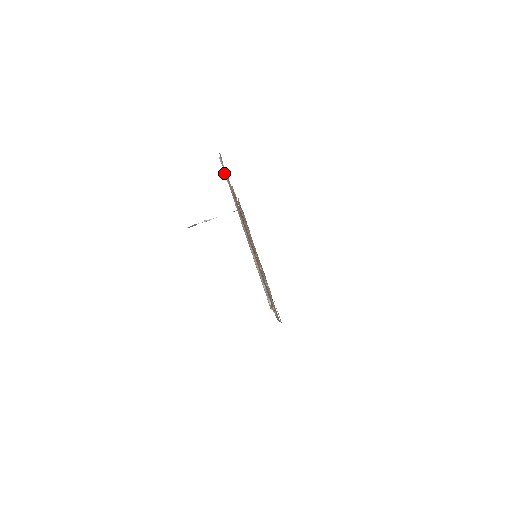
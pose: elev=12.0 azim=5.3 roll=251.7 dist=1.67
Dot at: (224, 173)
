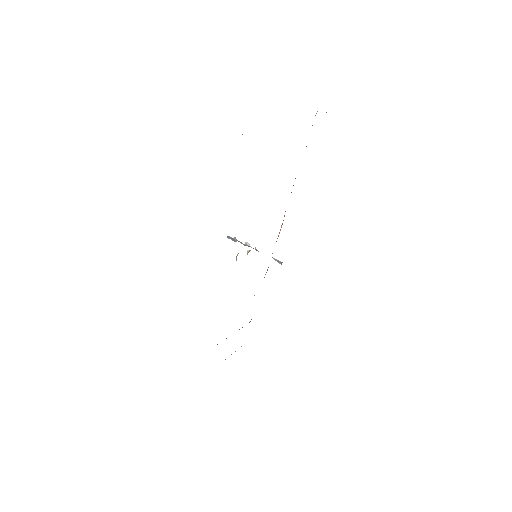
Dot at: occluded
